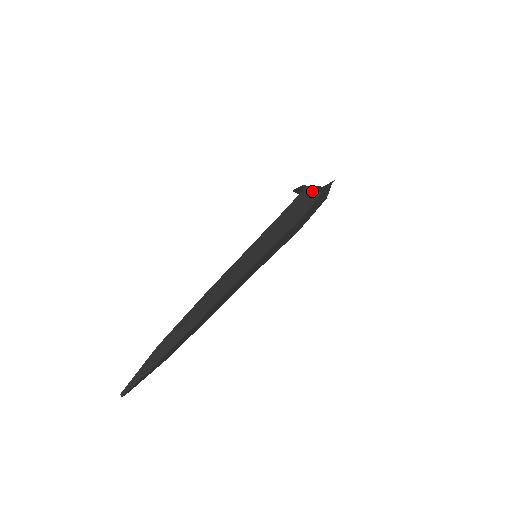
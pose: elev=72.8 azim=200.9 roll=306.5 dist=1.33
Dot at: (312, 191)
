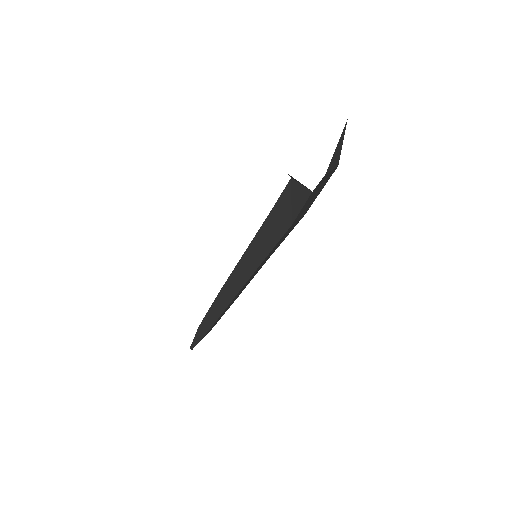
Dot at: (301, 184)
